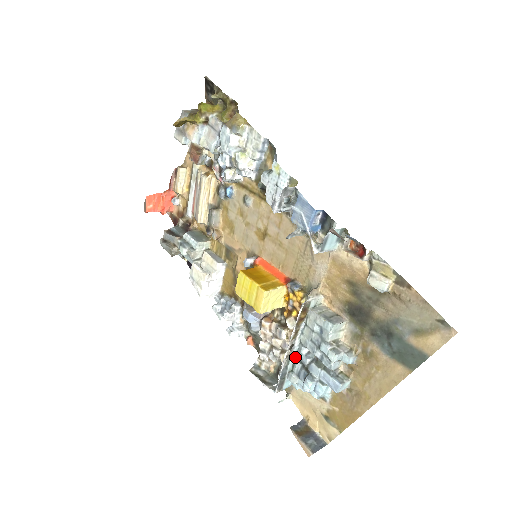
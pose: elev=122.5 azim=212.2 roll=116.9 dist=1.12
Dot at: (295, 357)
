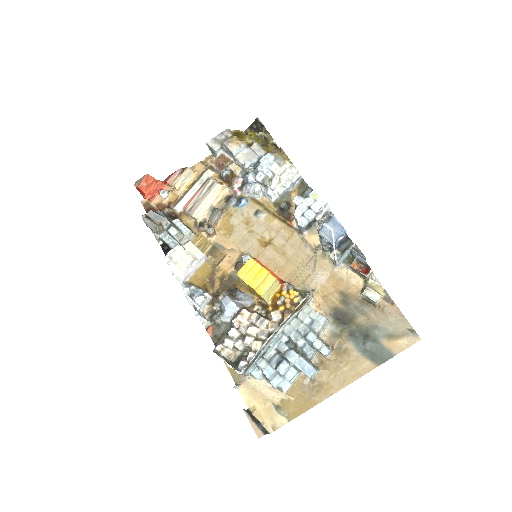
Dot at: (270, 345)
